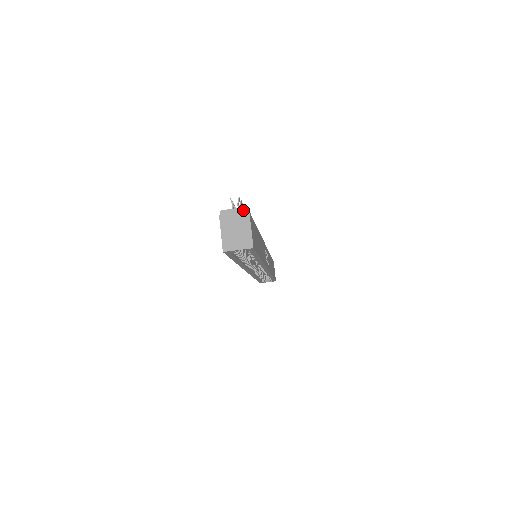
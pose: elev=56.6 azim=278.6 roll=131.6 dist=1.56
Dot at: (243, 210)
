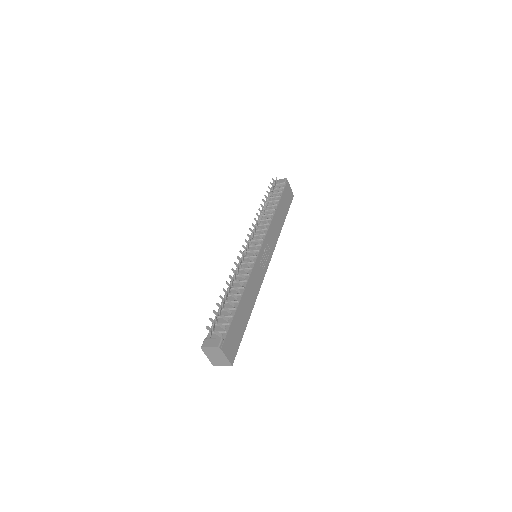
Dot at: (216, 348)
